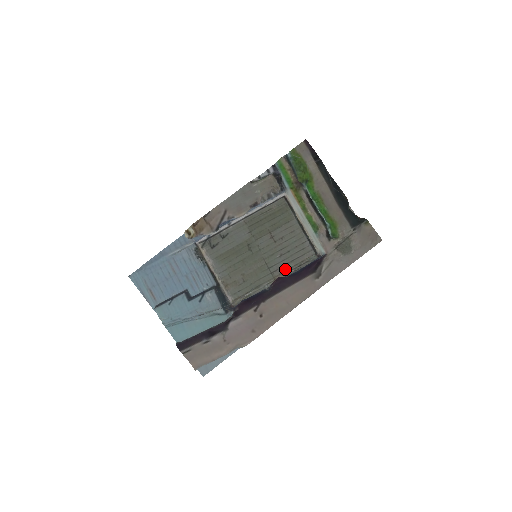
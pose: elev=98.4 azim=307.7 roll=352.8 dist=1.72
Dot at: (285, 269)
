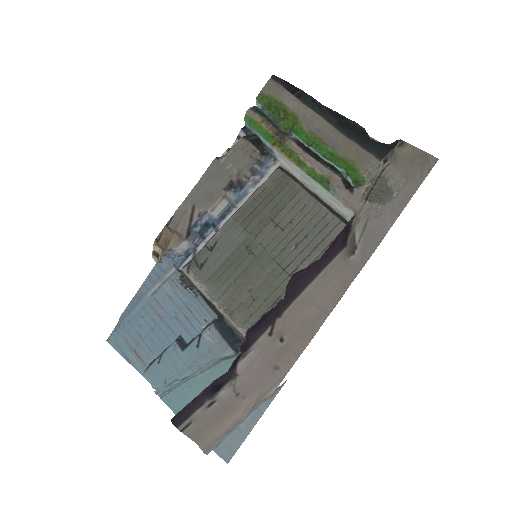
Dot at: (308, 263)
